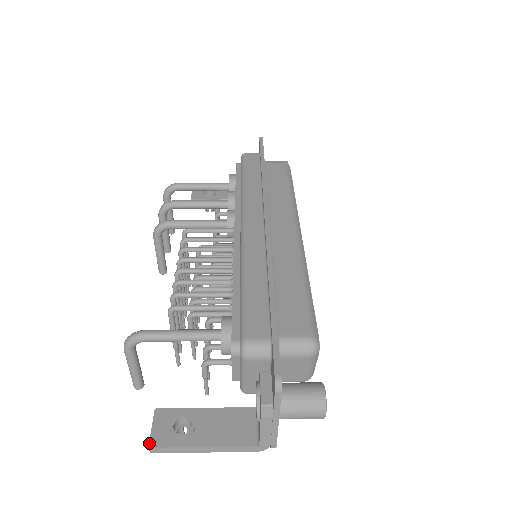
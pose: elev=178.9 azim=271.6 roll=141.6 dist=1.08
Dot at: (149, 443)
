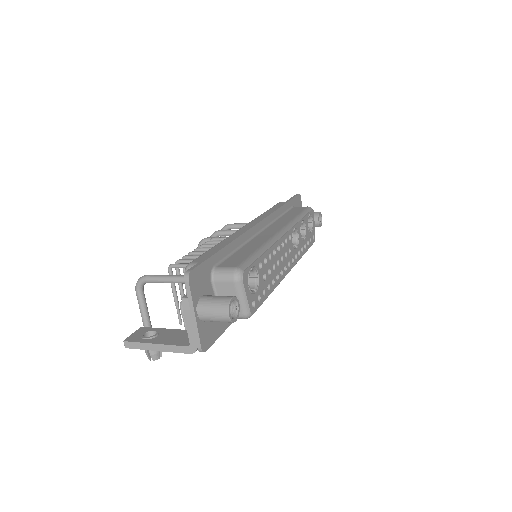
Dot at: (125, 339)
